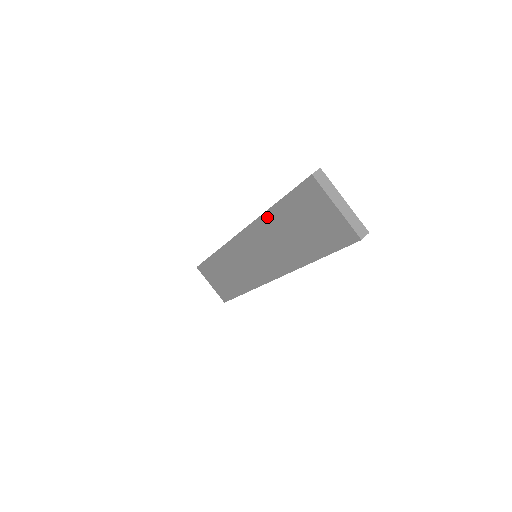
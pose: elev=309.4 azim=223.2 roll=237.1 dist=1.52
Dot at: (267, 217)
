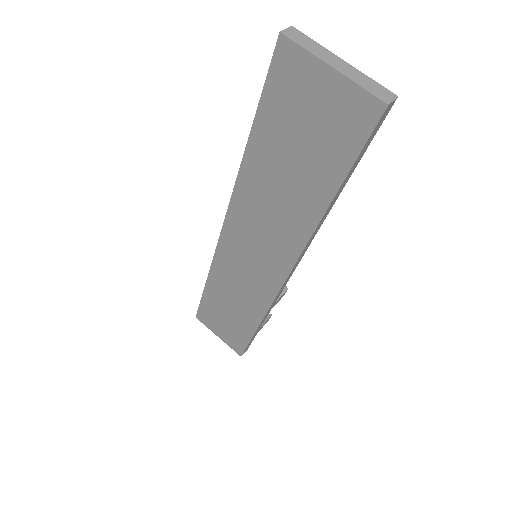
Dot at: (247, 168)
